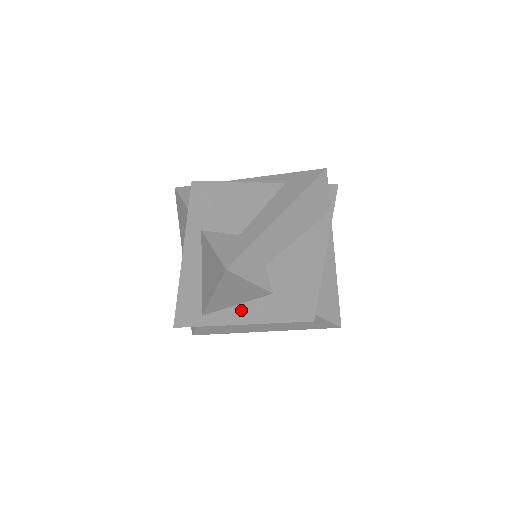
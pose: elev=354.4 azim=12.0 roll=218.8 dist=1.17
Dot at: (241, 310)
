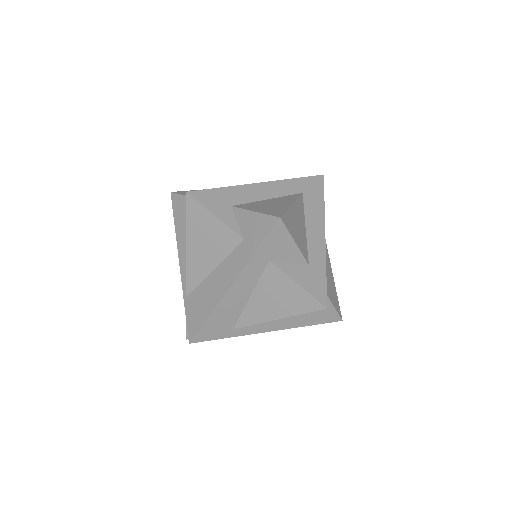
Dot at: (280, 320)
